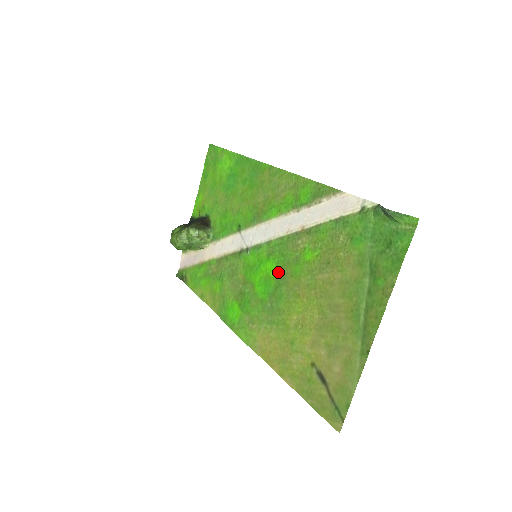
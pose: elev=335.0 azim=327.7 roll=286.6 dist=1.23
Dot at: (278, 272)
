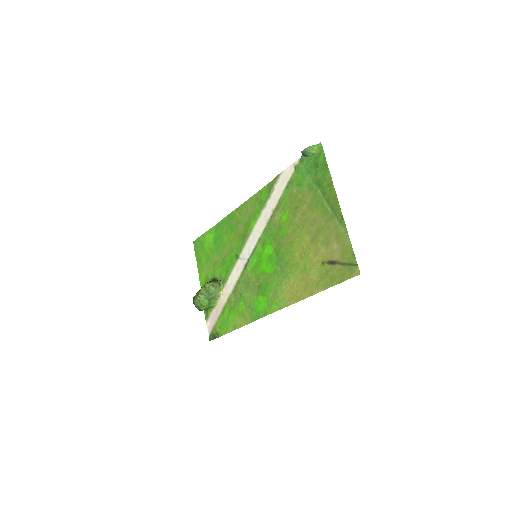
Dot at: (274, 246)
